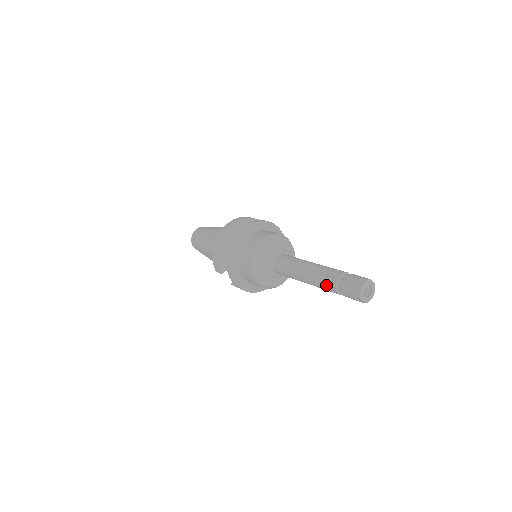
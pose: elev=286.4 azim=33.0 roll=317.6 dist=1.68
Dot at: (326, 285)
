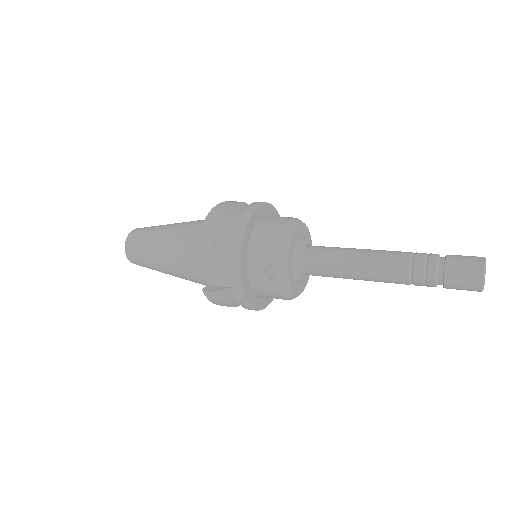
Dot at: (415, 265)
